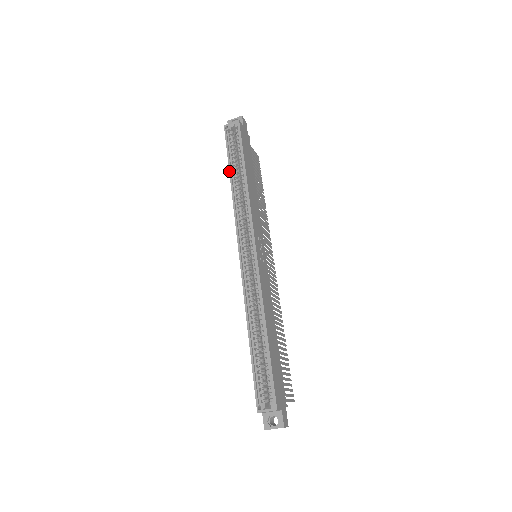
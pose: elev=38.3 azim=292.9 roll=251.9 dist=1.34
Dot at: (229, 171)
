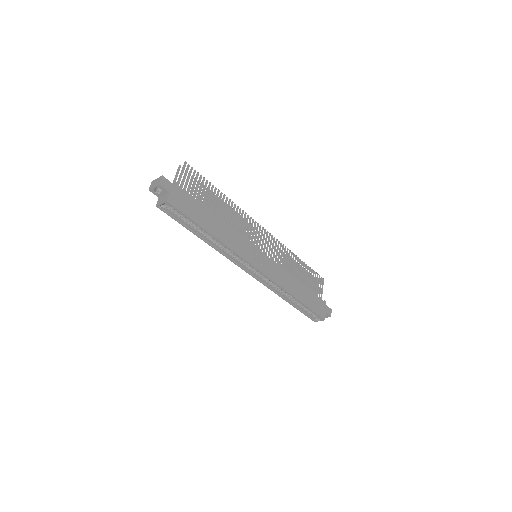
Dot at: occluded
